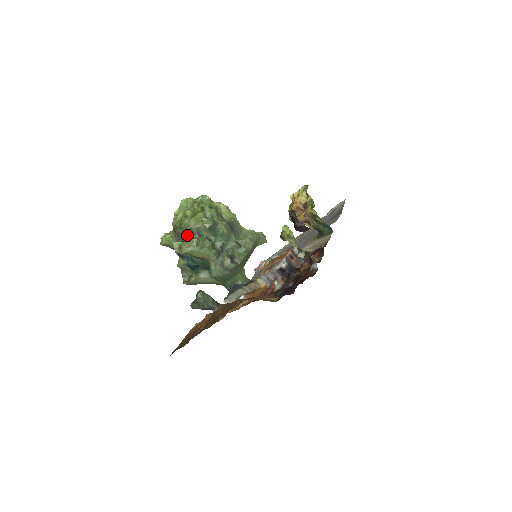
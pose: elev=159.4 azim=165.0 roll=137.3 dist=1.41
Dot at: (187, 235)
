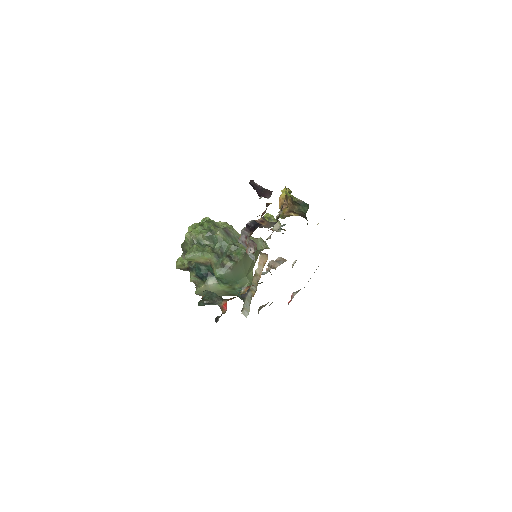
Dot at: (190, 247)
